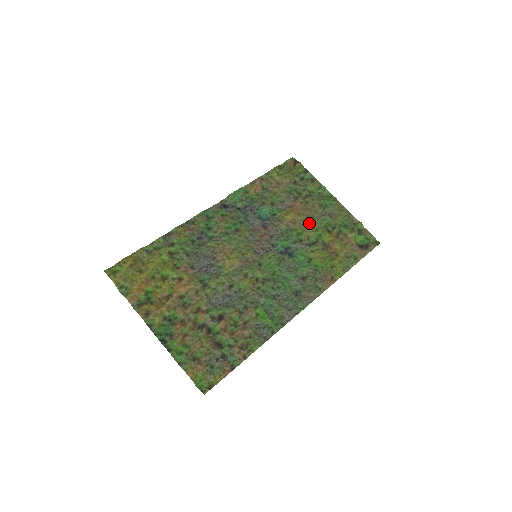
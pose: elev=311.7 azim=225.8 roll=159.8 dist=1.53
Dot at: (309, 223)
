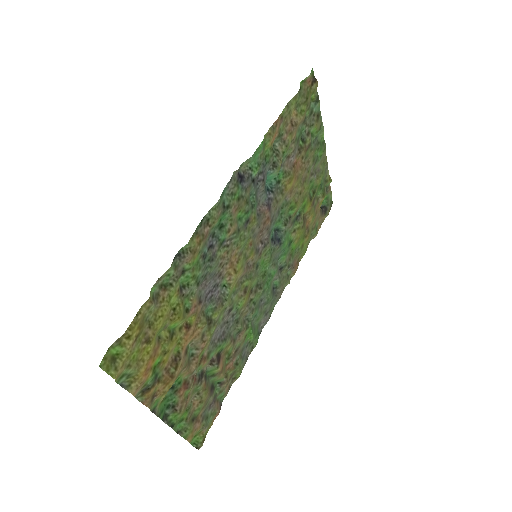
Dot at: (302, 192)
